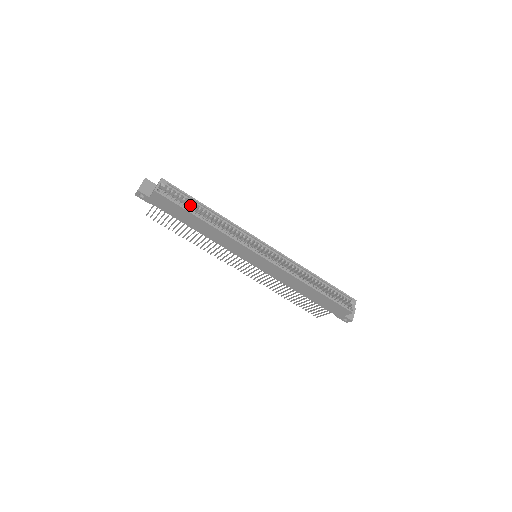
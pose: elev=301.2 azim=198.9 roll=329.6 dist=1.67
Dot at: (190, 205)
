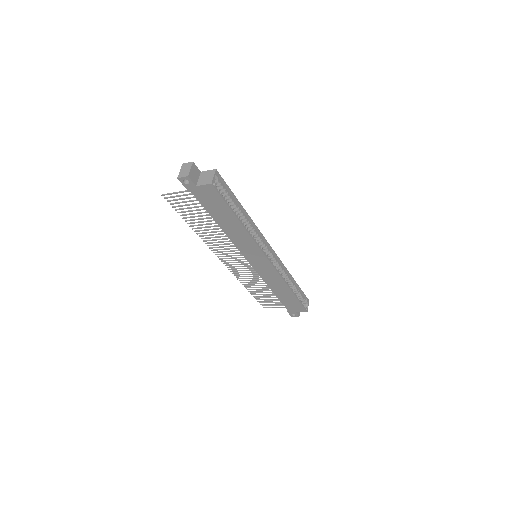
Dot at: (229, 202)
